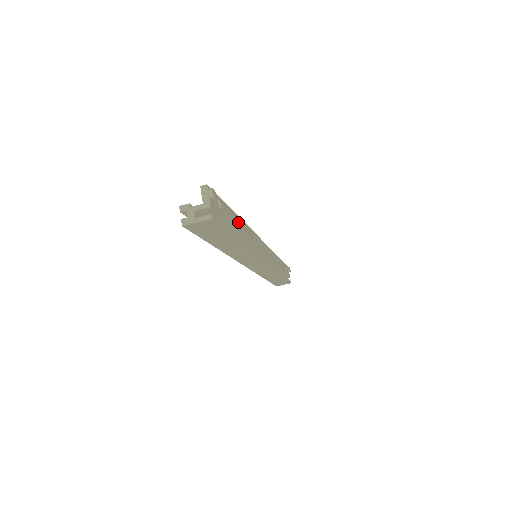
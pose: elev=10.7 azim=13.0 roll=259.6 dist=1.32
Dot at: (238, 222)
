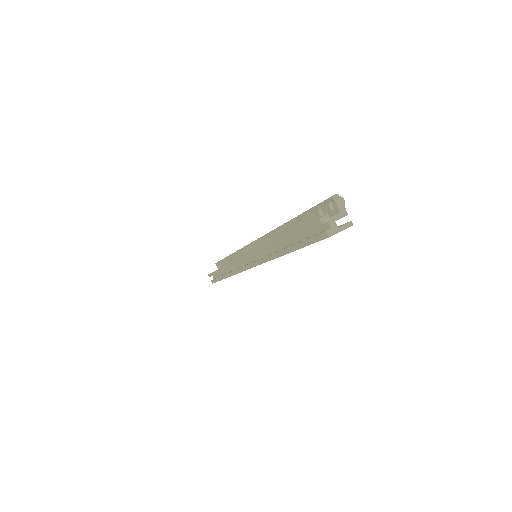
Dot at: occluded
